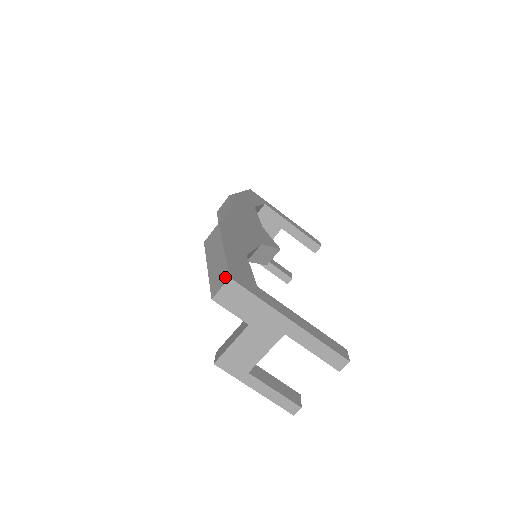
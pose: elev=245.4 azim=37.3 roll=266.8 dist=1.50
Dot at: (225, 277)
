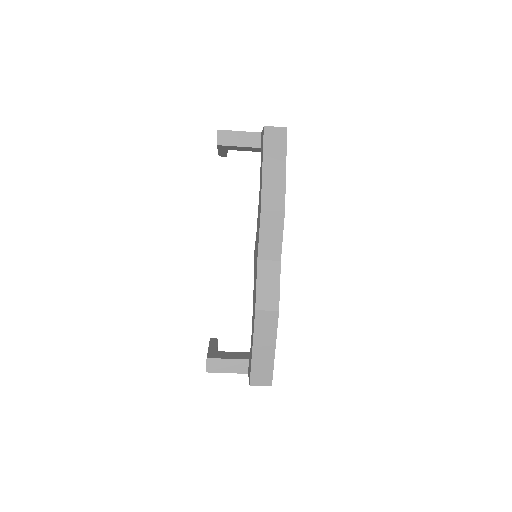
Dot at: (268, 382)
